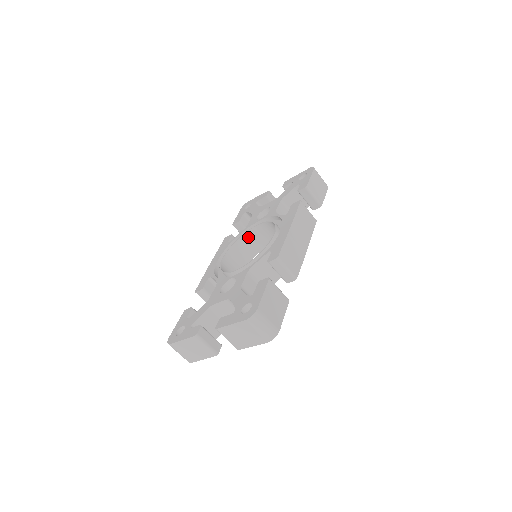
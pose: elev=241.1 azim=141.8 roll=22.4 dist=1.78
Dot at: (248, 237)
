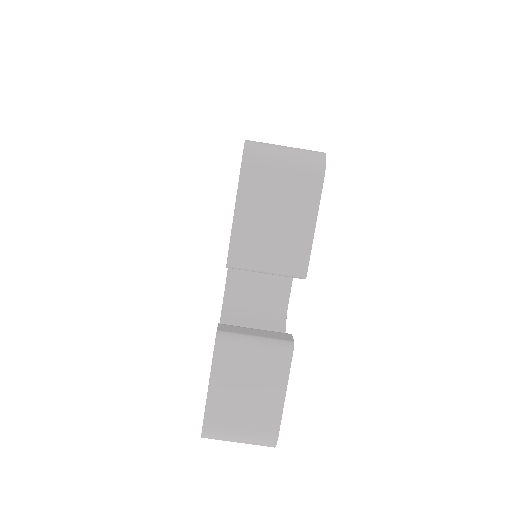
Dot at: occluded
